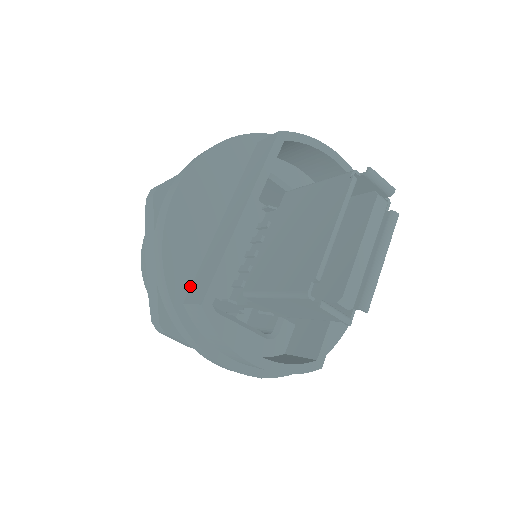
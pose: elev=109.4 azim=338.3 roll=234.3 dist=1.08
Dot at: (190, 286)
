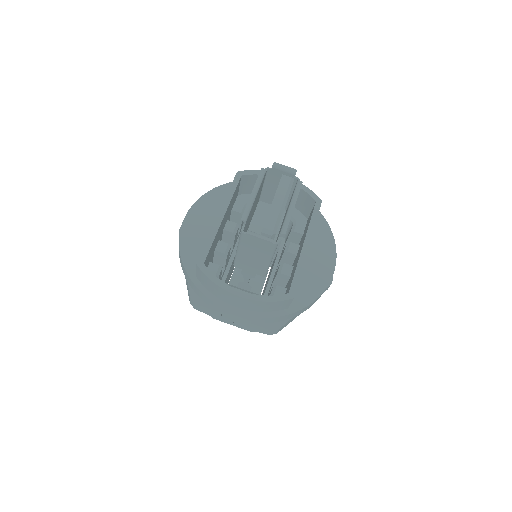
Dot at: occluded
